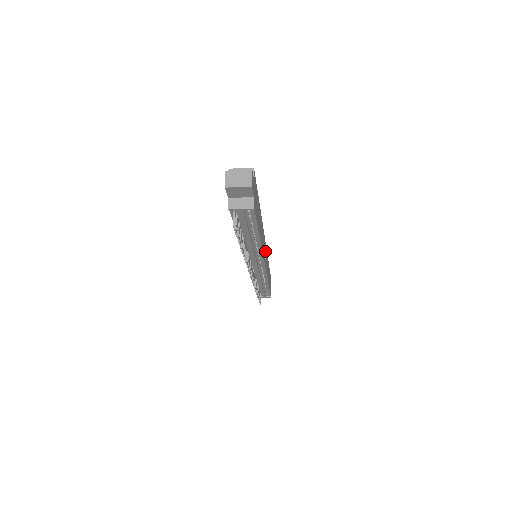
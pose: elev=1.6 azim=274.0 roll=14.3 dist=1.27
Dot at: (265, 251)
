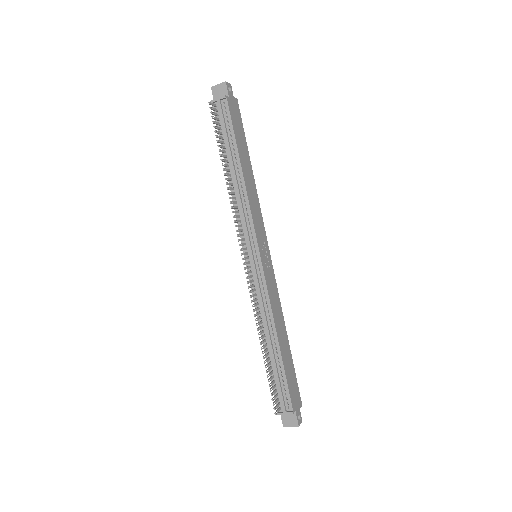
Dot at: (267, 256)
